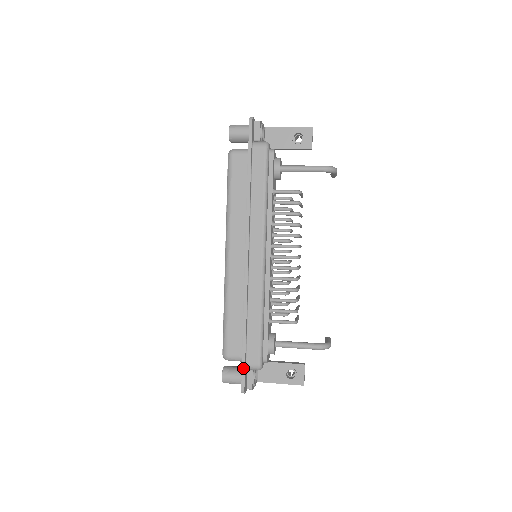
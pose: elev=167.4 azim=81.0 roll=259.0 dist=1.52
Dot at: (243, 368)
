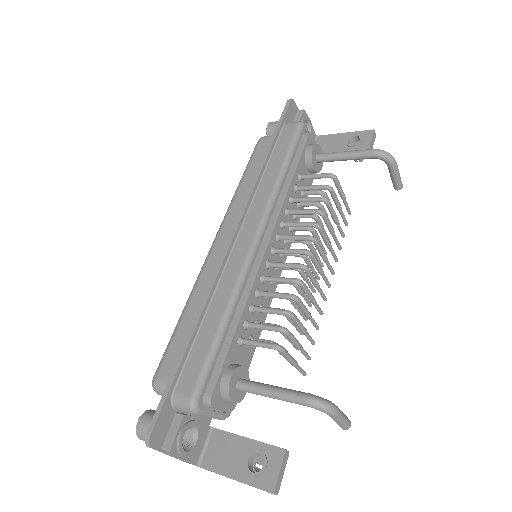
Dot at: (164, 395)
